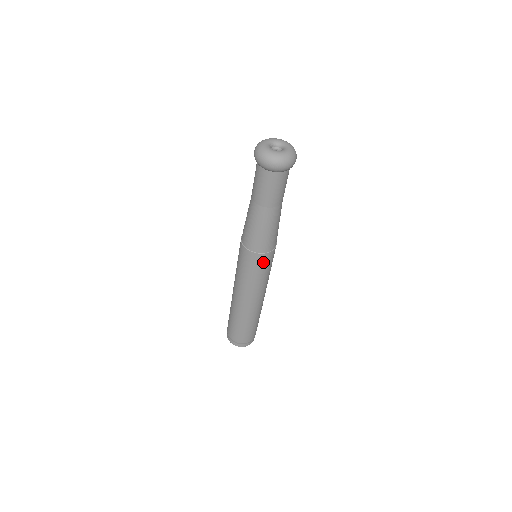
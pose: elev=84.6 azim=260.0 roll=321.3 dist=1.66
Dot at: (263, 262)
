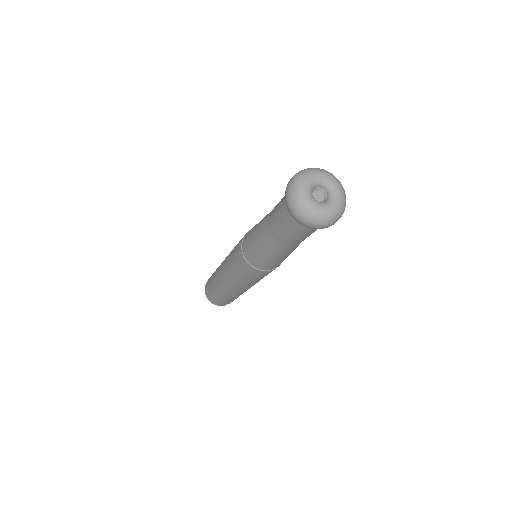
Dot at: (262, 274)
